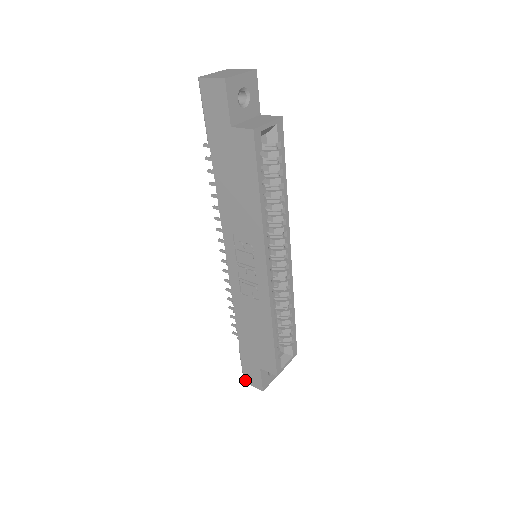
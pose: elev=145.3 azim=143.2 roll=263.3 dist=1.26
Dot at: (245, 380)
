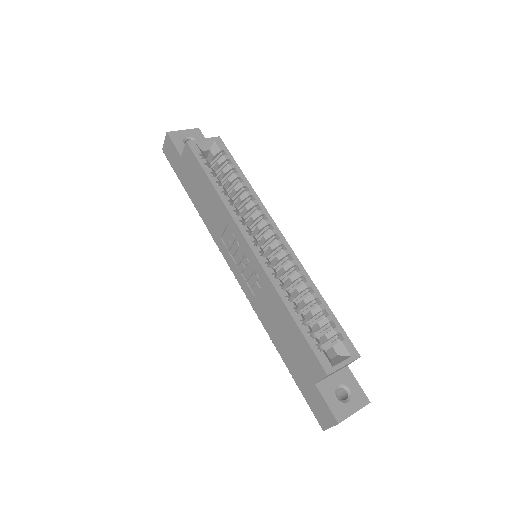
Dot at: (321, 426)
